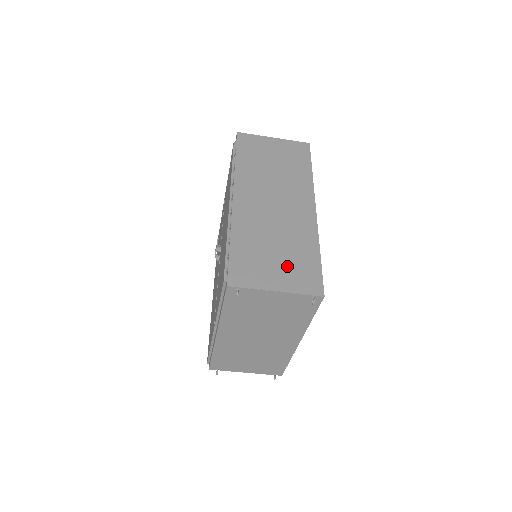
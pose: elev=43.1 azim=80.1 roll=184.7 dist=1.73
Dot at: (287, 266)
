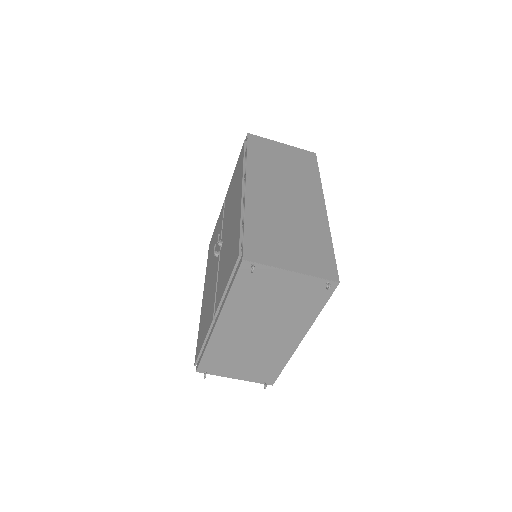
Dot at: (302, 251)
